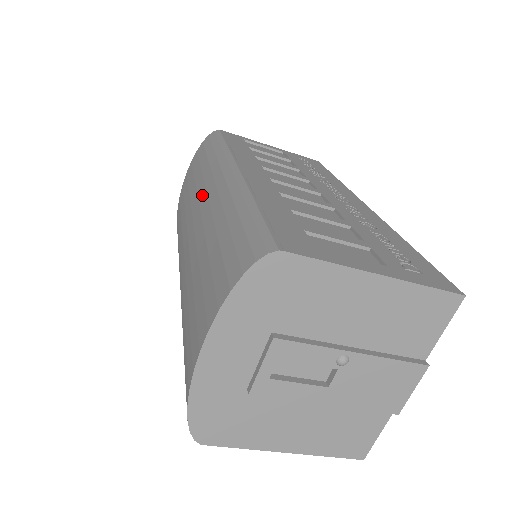
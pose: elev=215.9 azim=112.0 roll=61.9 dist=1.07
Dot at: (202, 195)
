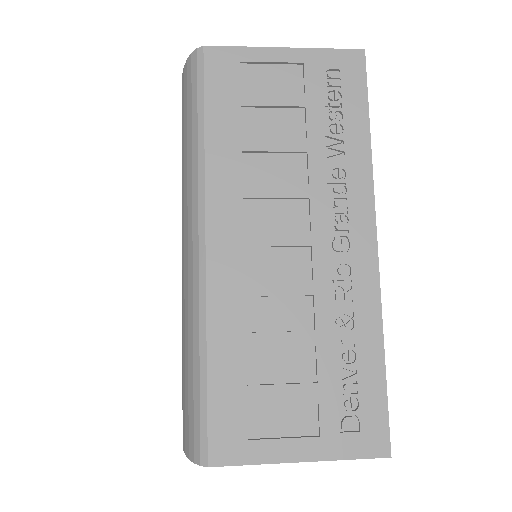
Dot at: (183, 228)
